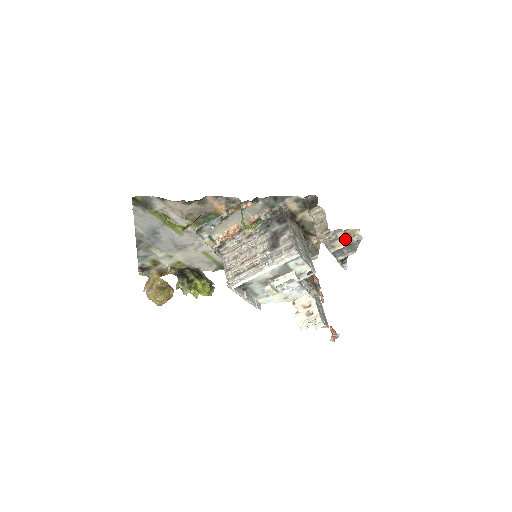
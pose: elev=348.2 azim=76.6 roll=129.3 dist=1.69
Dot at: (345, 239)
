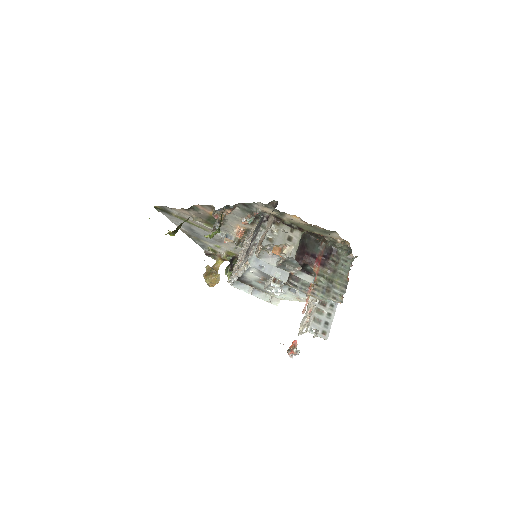
Dot at: occluded
